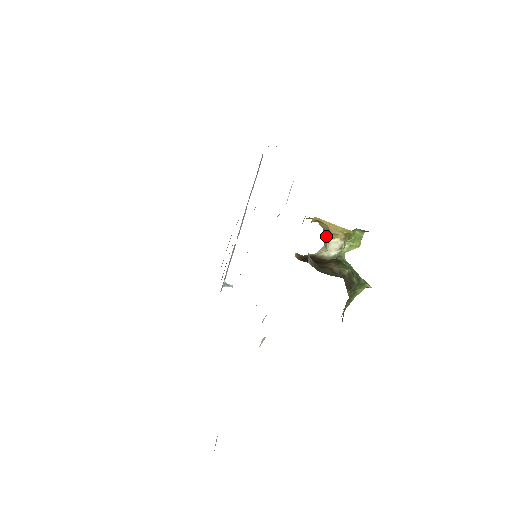
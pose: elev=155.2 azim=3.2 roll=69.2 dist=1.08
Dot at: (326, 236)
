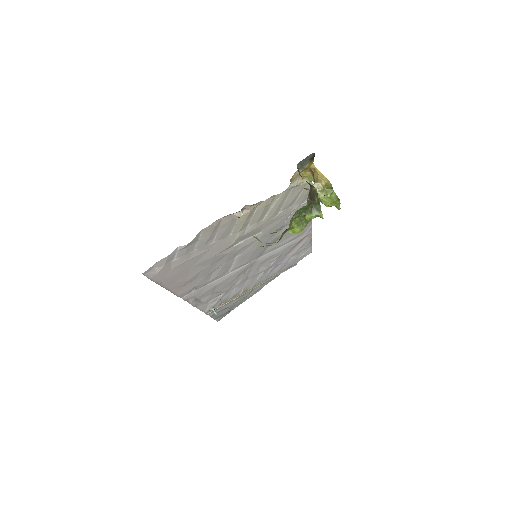
Dot at: (314, 183)
